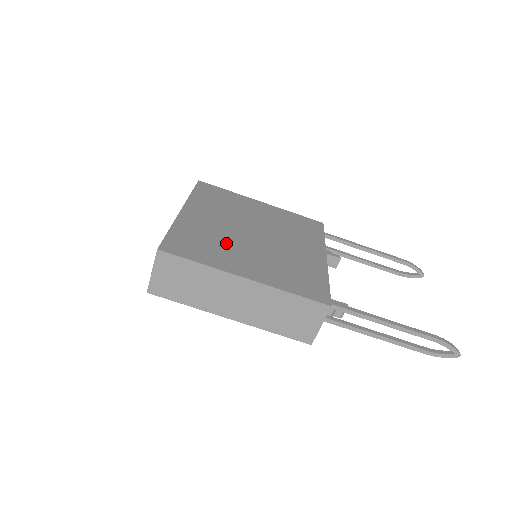
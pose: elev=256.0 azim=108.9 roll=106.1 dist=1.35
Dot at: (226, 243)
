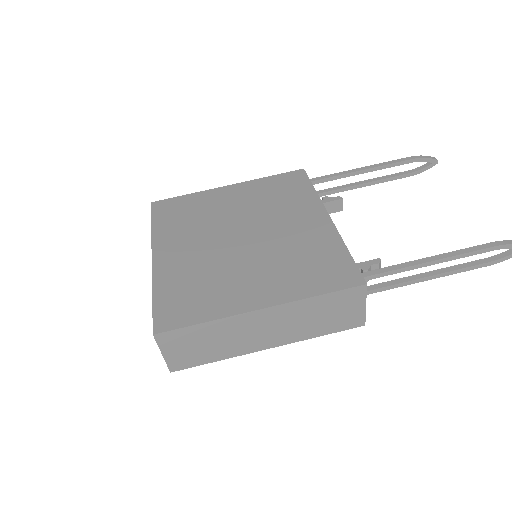
Dot at: (218, 273)
